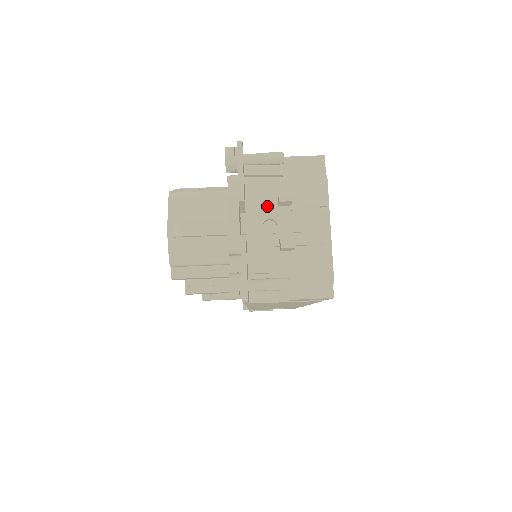
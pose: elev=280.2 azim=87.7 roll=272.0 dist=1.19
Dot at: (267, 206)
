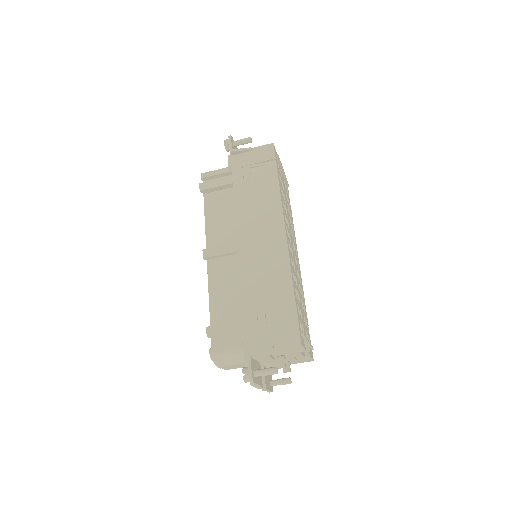
Dot at: (271, 360)
